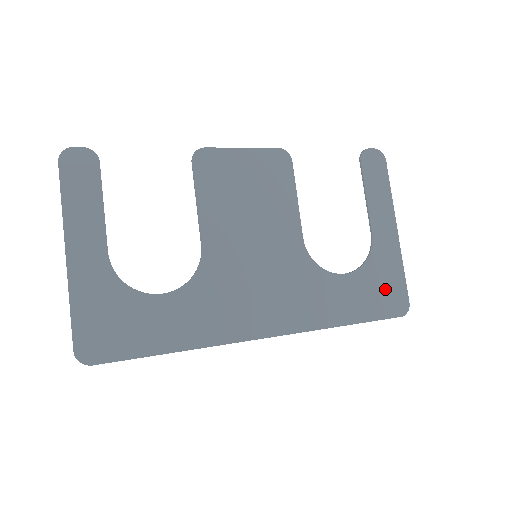
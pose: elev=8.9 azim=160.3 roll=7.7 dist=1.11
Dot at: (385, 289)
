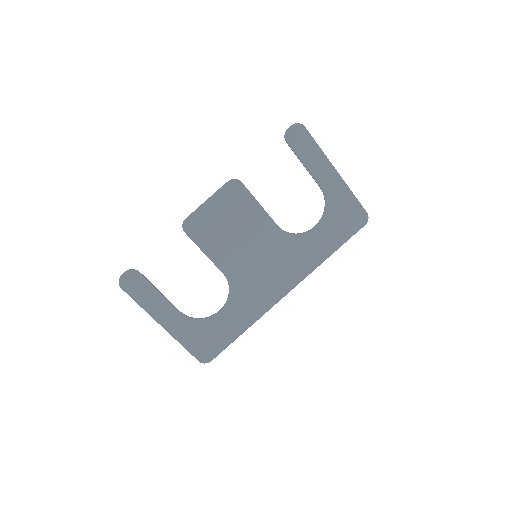
Dot at: (346, 216)
